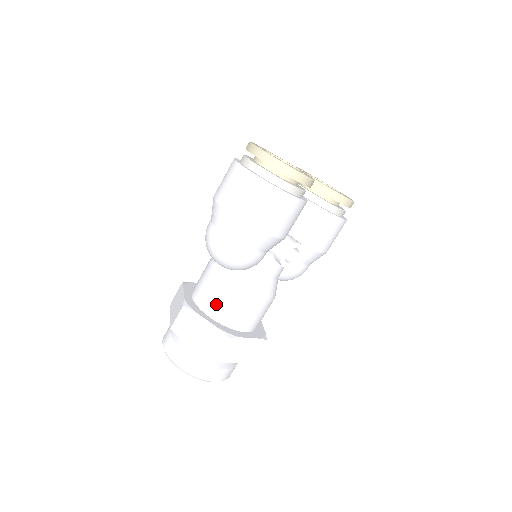
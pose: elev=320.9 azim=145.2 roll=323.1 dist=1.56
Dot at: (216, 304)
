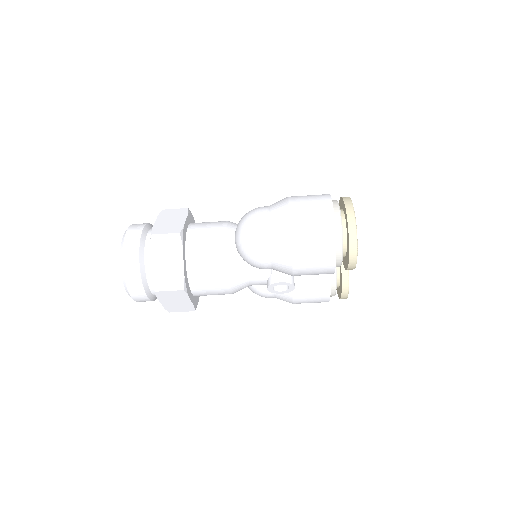
Dot at: (201, 258)
